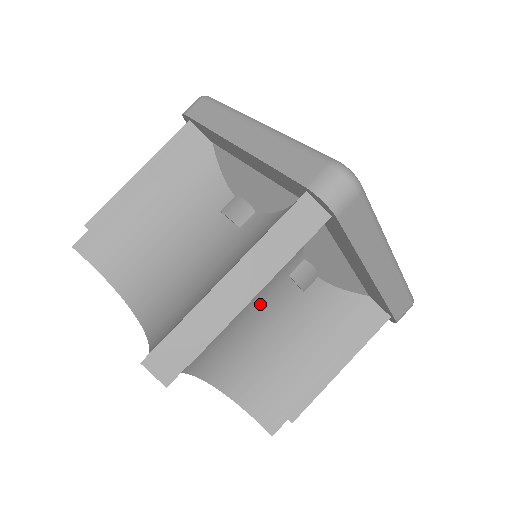
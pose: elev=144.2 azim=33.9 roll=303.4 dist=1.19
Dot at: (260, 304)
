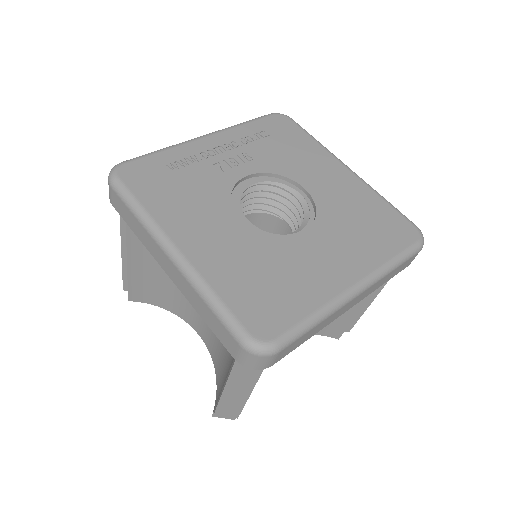
Dot at: occluded
